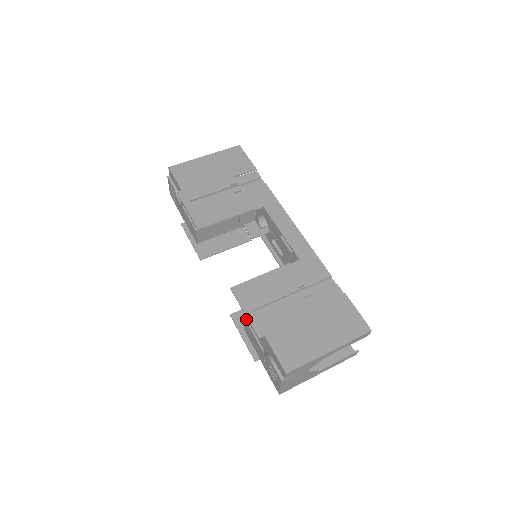
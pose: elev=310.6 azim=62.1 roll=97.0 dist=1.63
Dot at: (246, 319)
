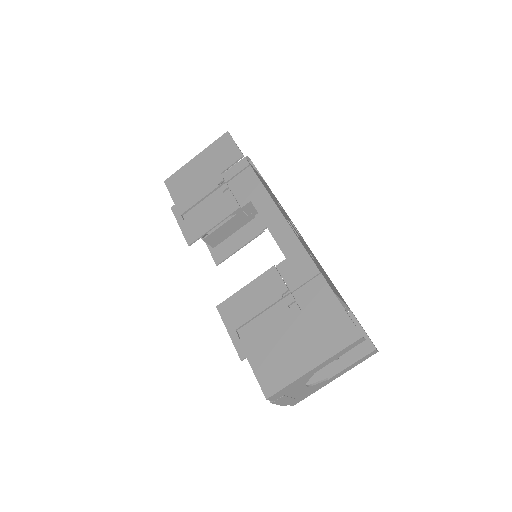
Dot at: occluded
